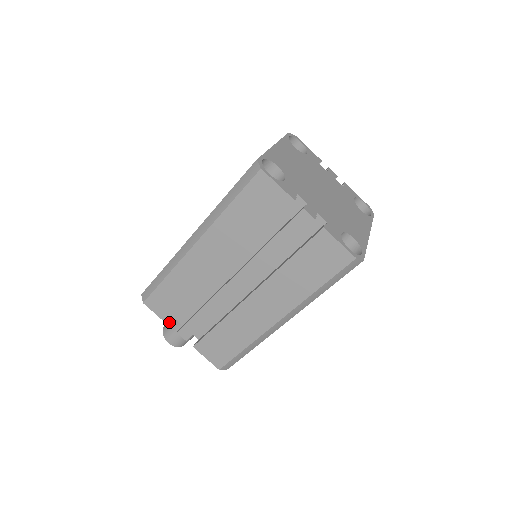
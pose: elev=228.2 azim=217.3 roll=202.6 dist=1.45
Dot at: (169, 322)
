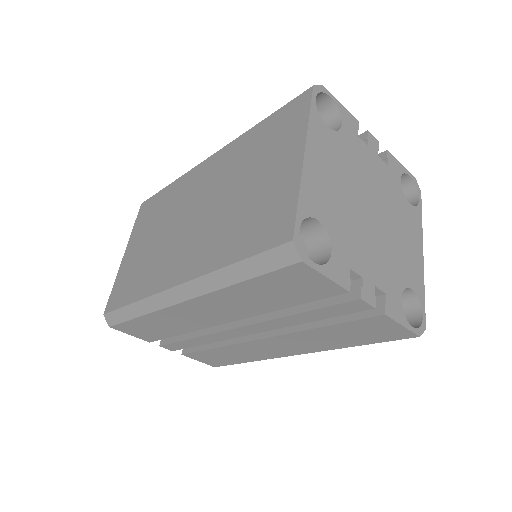
Dot at: (148, 340)
